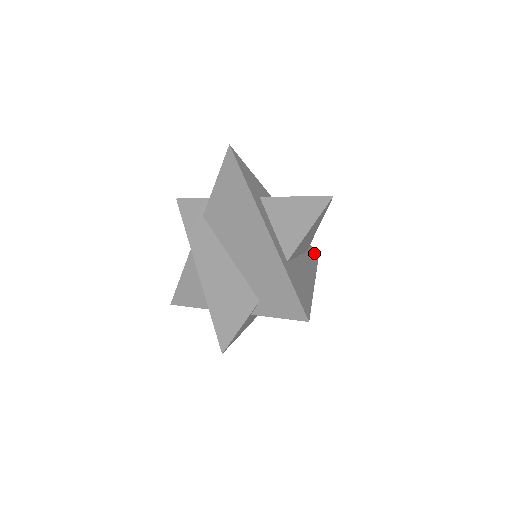
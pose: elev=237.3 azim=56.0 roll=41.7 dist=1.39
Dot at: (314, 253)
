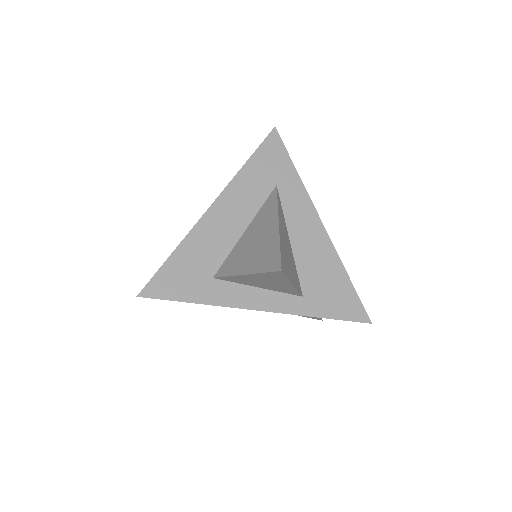
Dot at: (273, 146)
